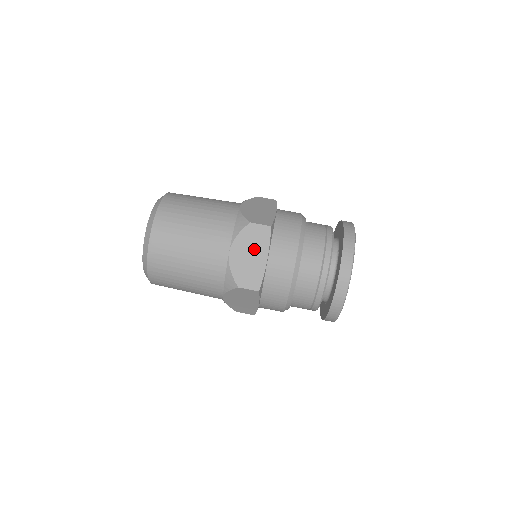
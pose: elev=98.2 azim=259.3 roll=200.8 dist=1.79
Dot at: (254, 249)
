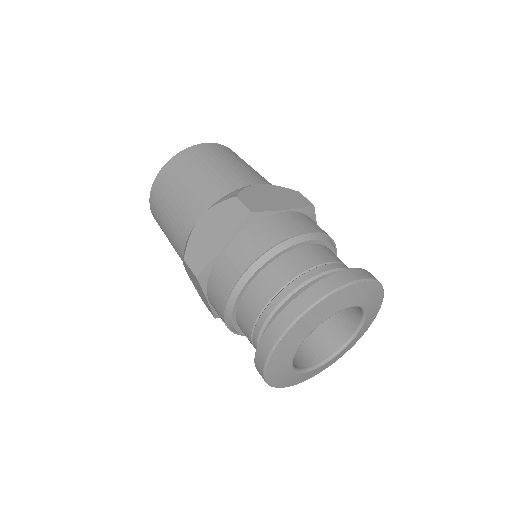
Dot at: (221, 228)
